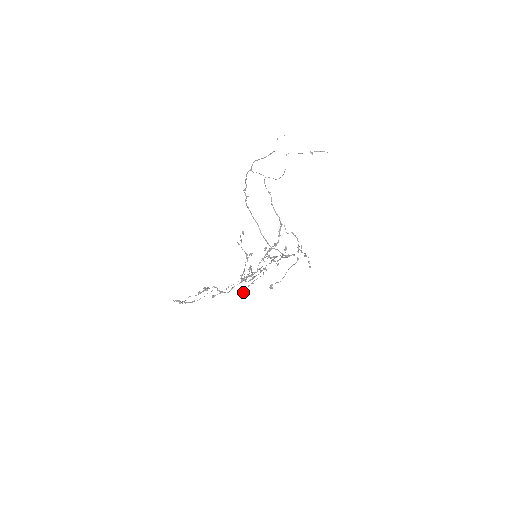
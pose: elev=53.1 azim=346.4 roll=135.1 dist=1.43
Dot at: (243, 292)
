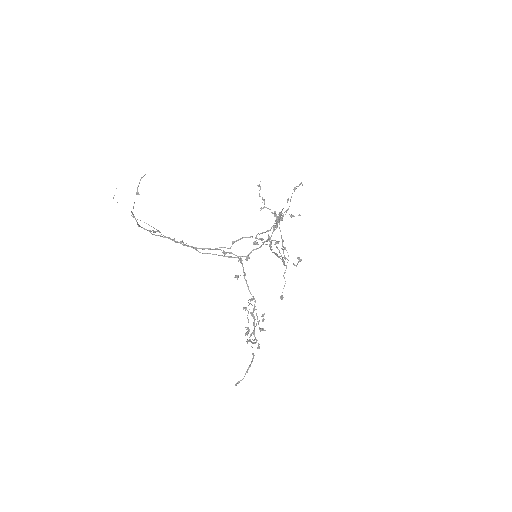
Dot at: occluded
